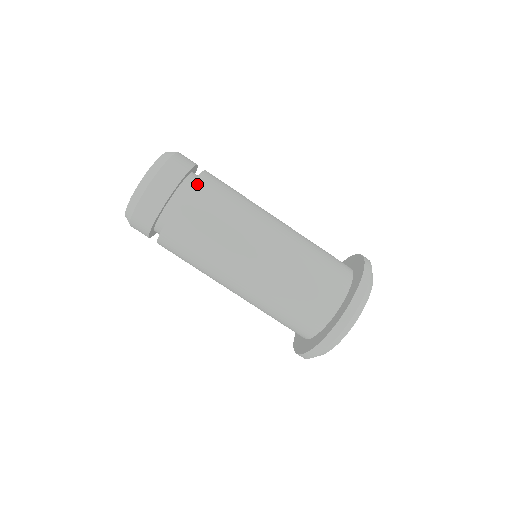
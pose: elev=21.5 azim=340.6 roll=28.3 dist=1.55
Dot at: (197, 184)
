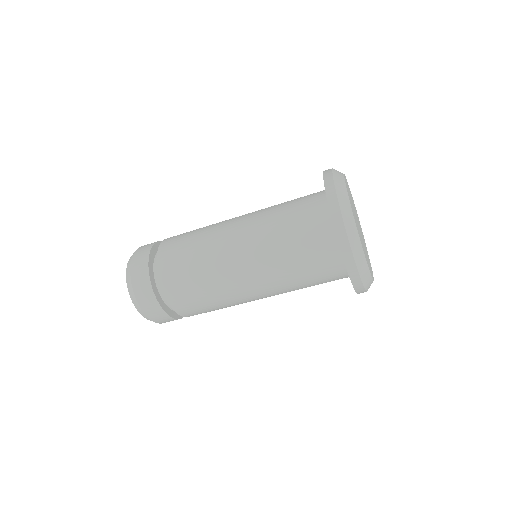
Dot at: (162, 246)
